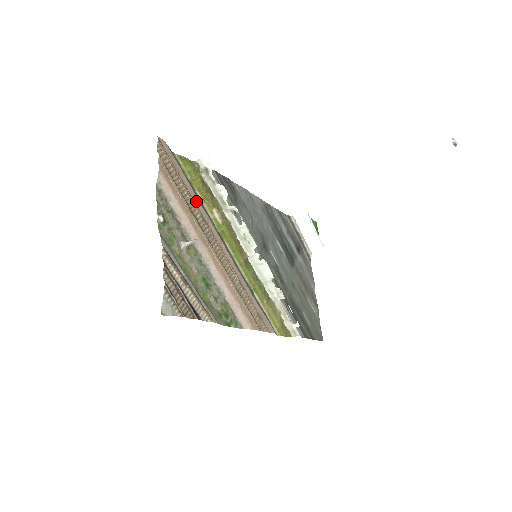
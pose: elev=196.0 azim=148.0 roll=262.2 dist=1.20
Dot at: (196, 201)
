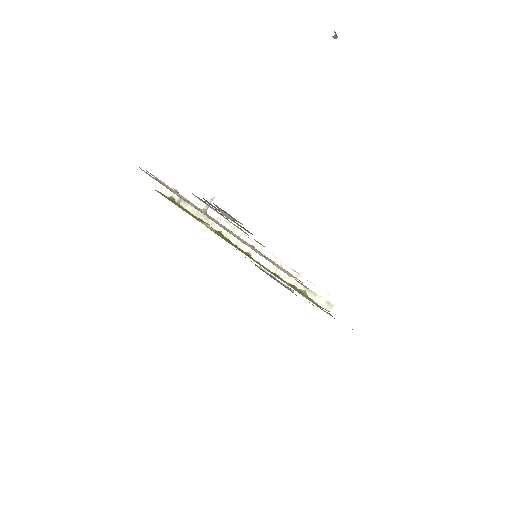
Dot at: occluded
